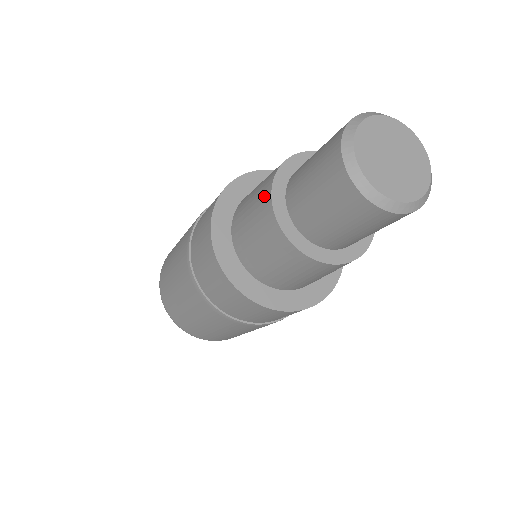
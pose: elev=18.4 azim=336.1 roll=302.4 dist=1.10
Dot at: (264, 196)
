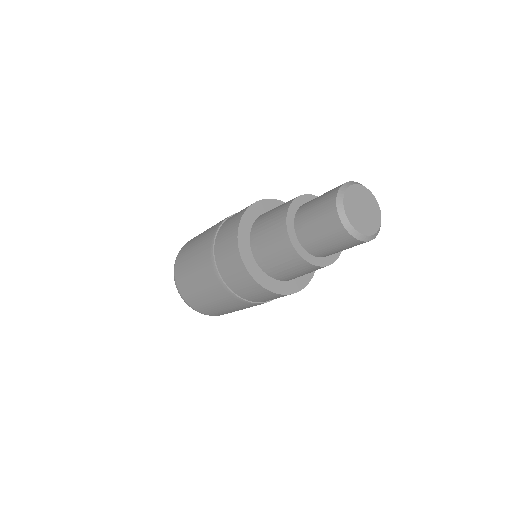
Dot at: (287, 249)
